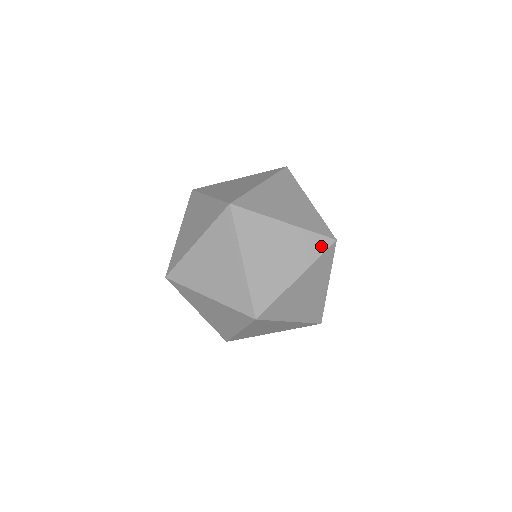
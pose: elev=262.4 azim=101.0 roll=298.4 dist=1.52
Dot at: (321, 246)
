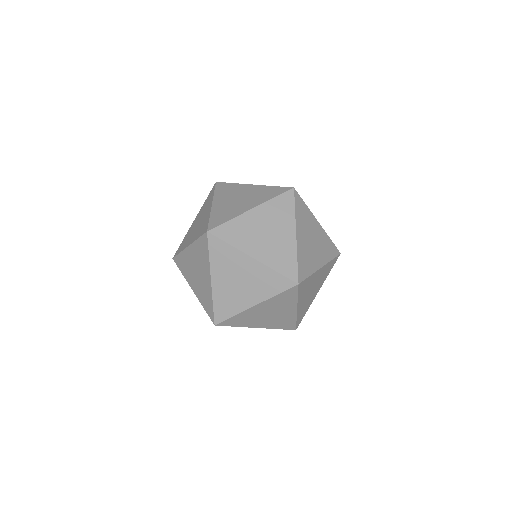
Dot at: (334, 252)
